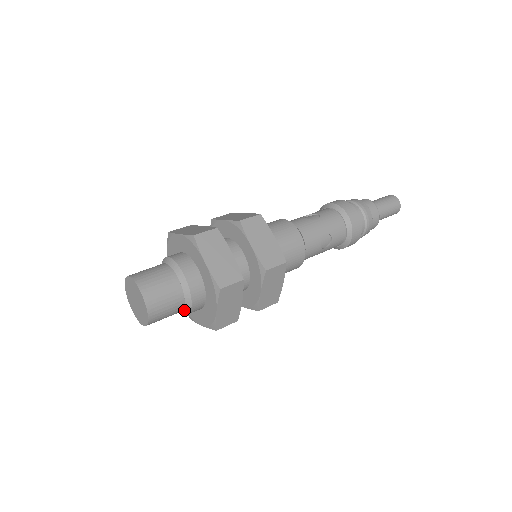
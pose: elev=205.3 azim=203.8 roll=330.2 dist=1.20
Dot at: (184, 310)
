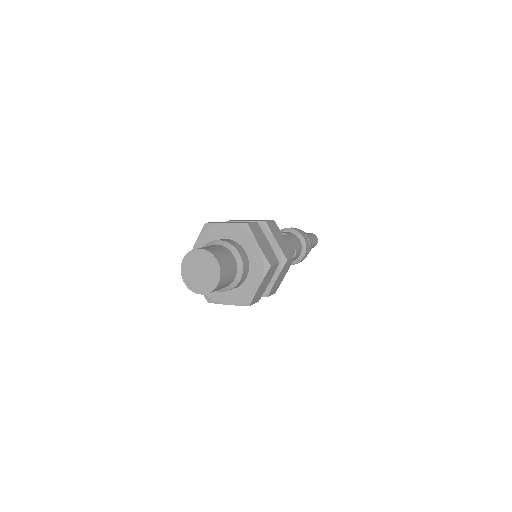
Dot at: (230, 285)
